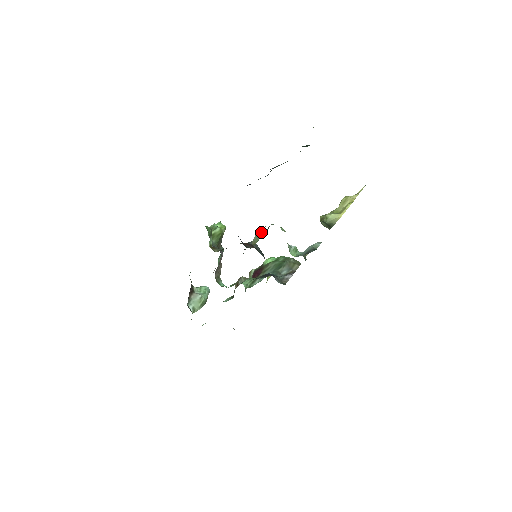
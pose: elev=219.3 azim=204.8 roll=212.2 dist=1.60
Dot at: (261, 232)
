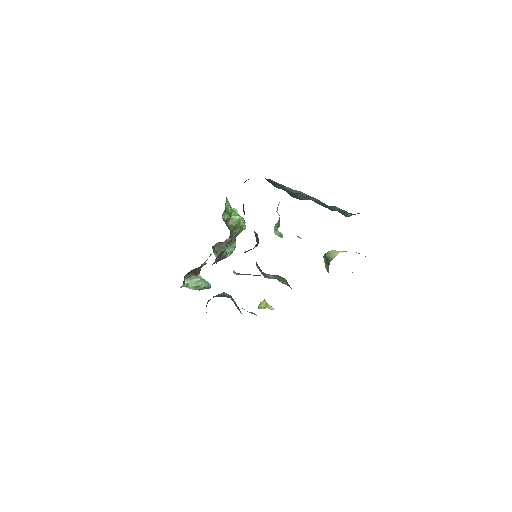
Dot at: occluded
